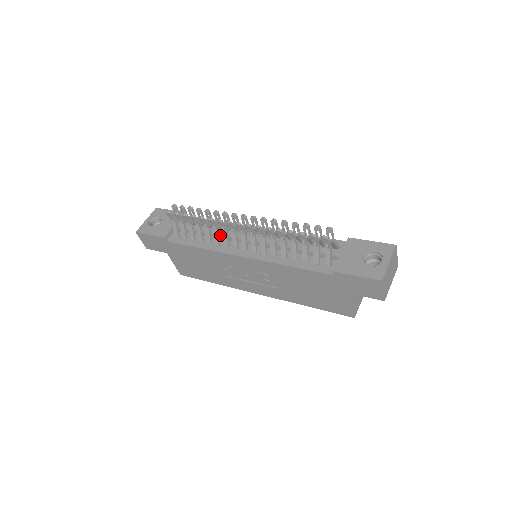
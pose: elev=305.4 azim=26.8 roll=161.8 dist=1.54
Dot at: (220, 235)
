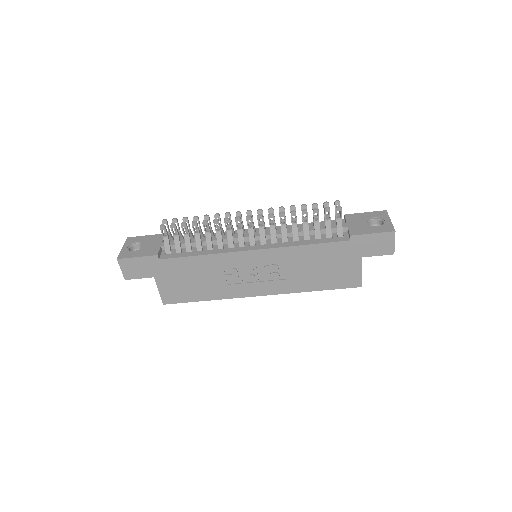
Dot at: (221, 239)
